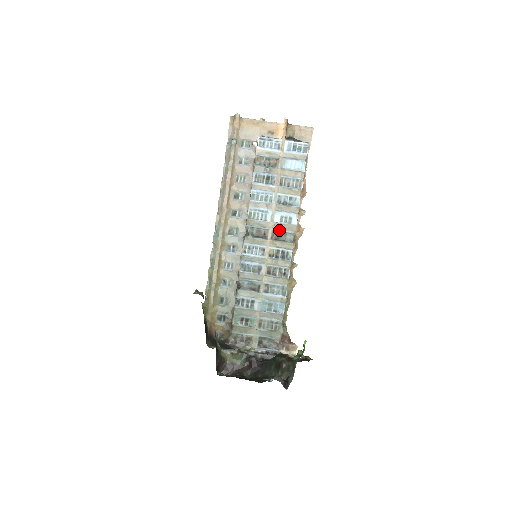
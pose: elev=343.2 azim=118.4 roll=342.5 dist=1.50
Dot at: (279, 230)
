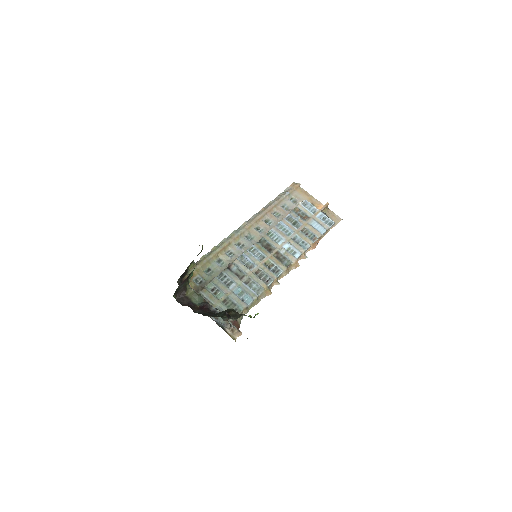
Dot at: (282, 254)
